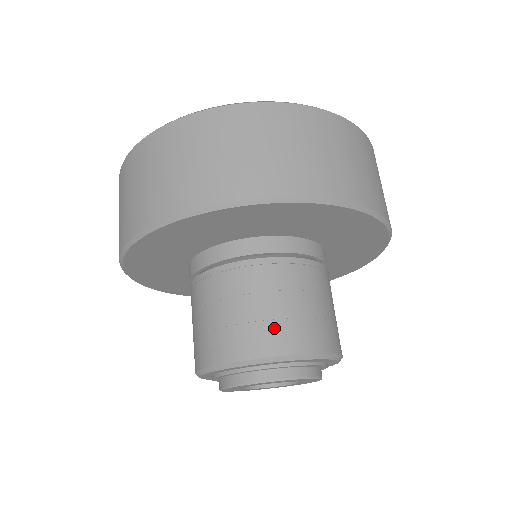
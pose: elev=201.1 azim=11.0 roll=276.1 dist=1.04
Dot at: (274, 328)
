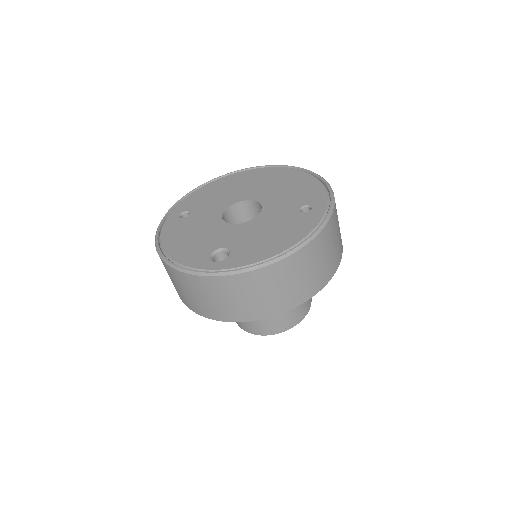
Dot at: occluded
